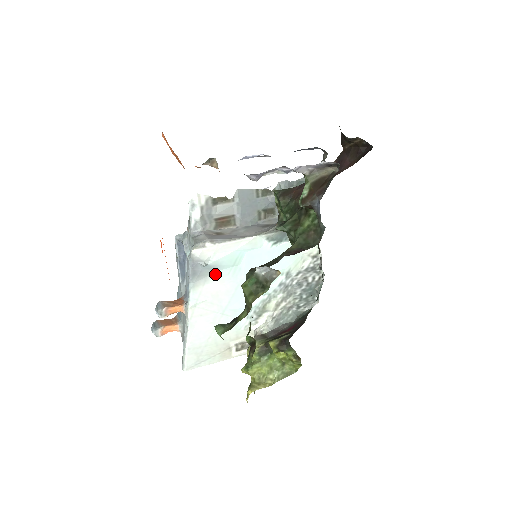
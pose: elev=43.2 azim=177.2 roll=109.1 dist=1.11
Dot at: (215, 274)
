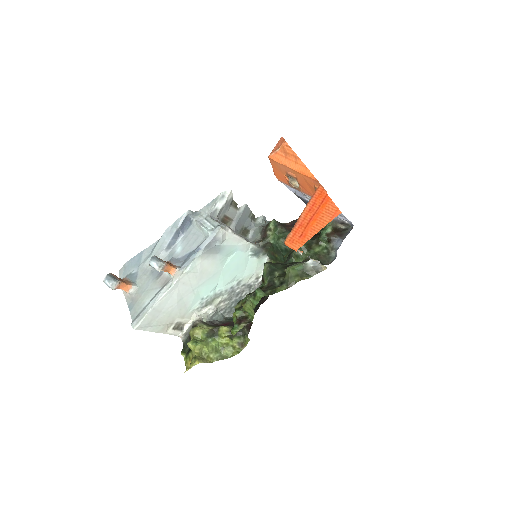
Dot at: (215, 255)
